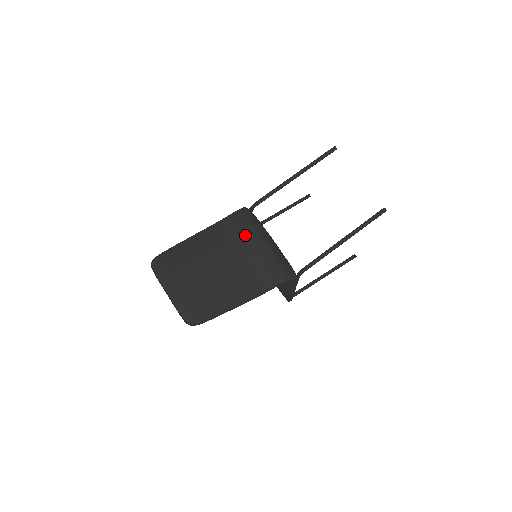
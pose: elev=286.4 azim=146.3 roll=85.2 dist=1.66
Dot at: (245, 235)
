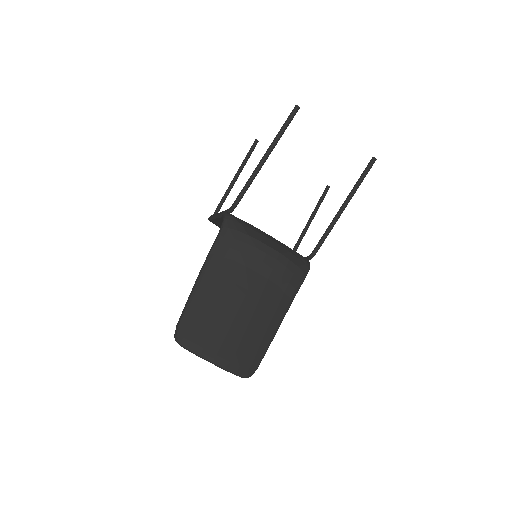
Dot at: (248, 253)
